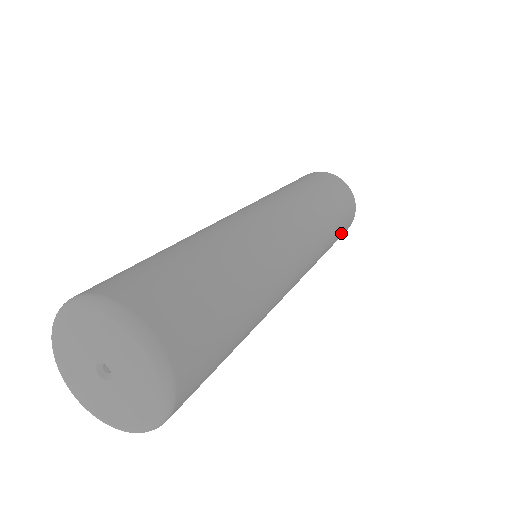
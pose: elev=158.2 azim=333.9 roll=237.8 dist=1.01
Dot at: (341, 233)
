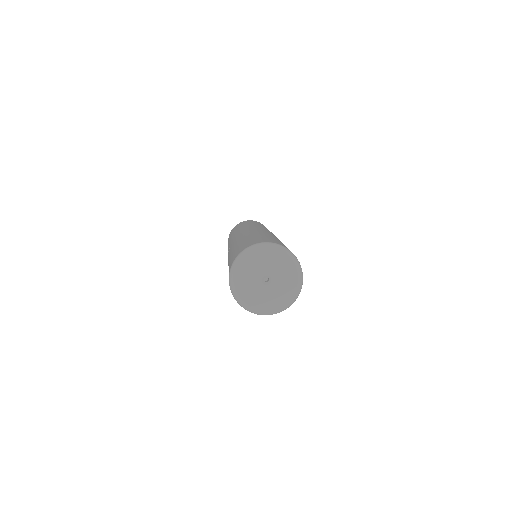
Dot at: occluded
